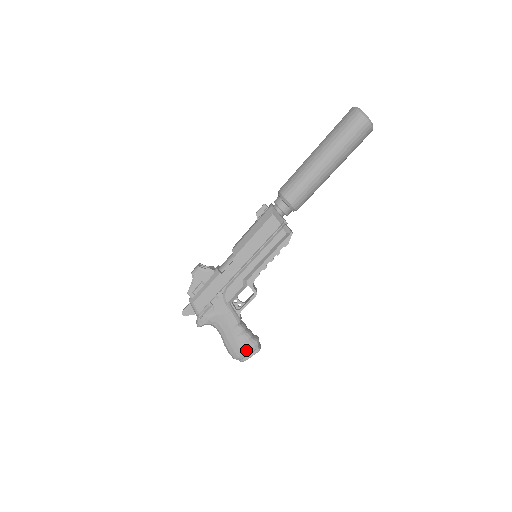
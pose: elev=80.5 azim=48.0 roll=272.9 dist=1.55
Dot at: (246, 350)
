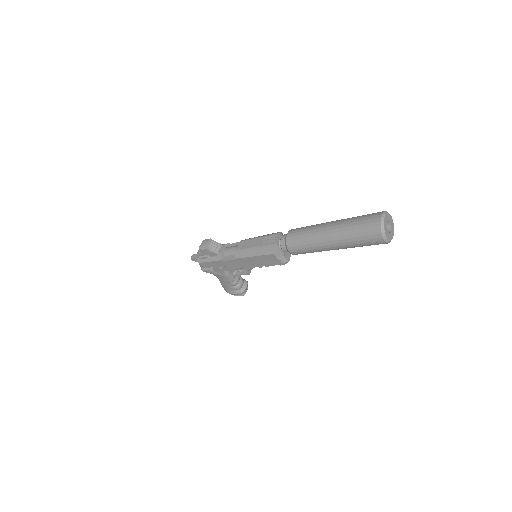
Dot at: (234, 294)
